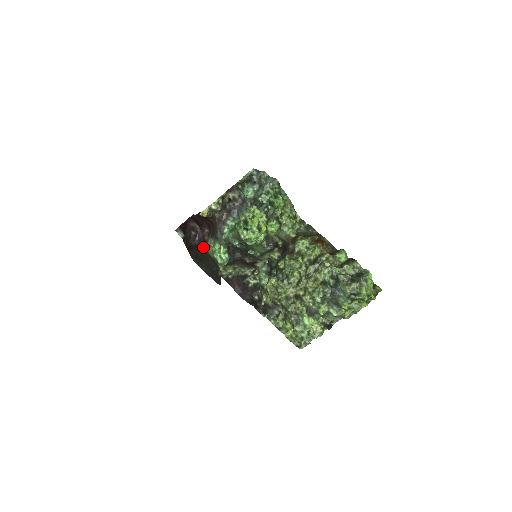
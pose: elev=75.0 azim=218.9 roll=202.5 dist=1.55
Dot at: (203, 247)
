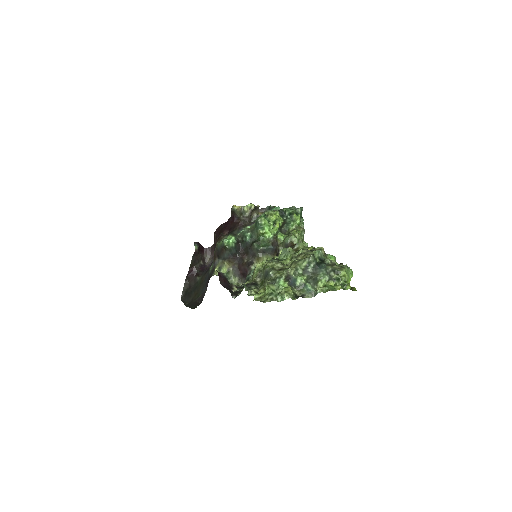
Dot at: (203, 275)
